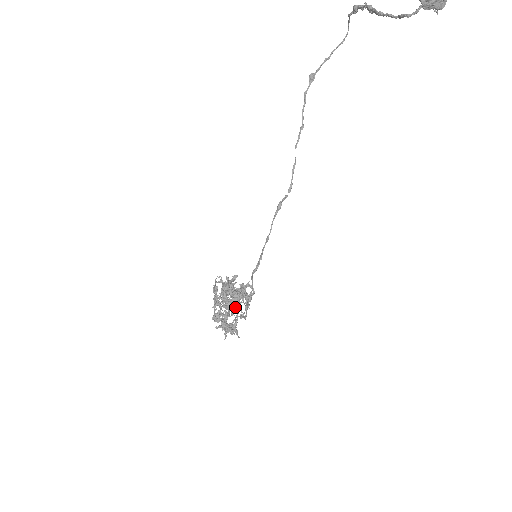
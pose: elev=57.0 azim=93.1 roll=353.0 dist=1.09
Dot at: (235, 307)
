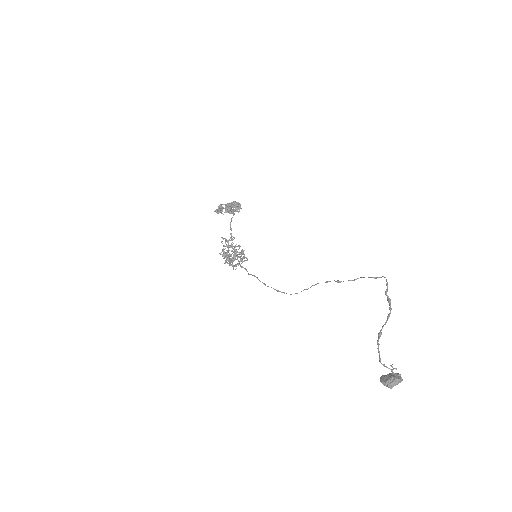
Dot at: (234, 253)
